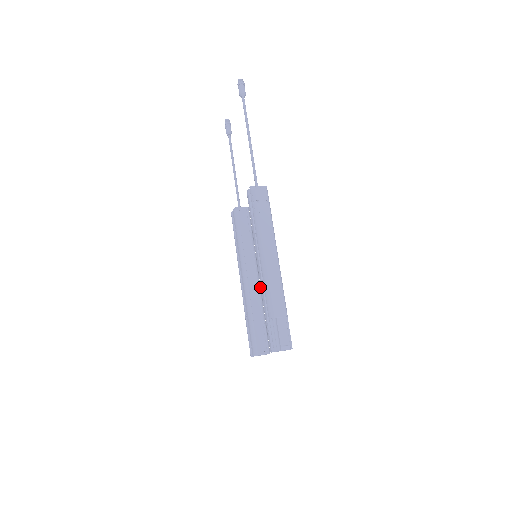
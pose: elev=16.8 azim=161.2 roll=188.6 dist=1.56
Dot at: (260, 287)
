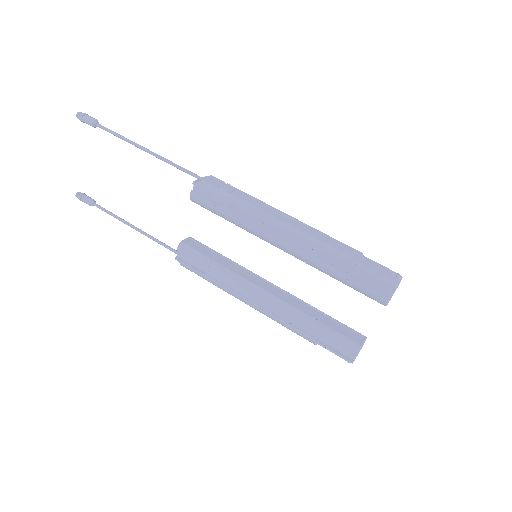
Dot at: (284, 292)
